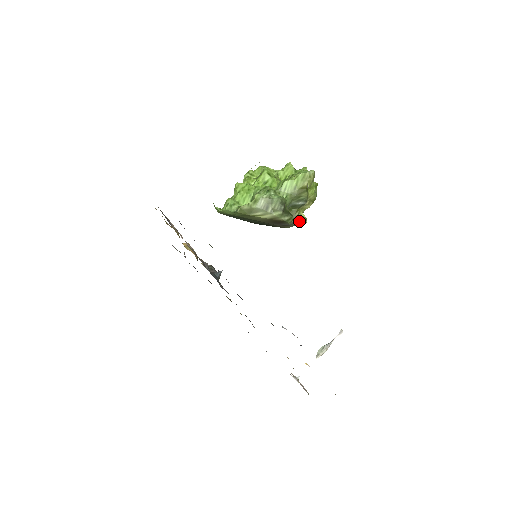
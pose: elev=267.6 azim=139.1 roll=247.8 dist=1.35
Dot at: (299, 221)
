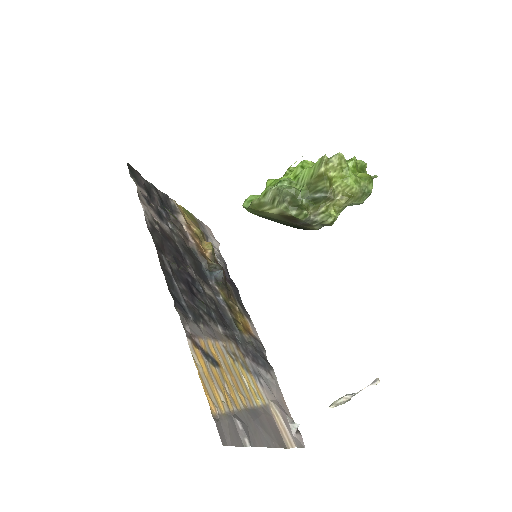
Dot at: (321, 219)
